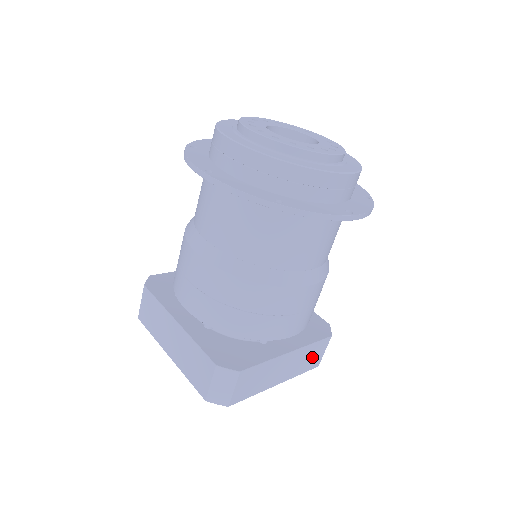
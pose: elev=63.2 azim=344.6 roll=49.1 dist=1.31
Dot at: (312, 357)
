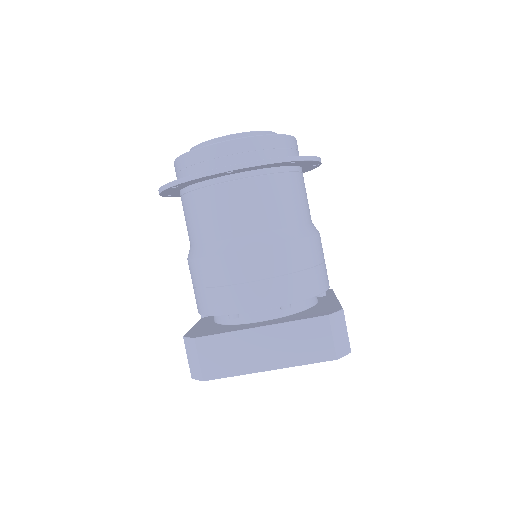
Dot at: (311, 342)
